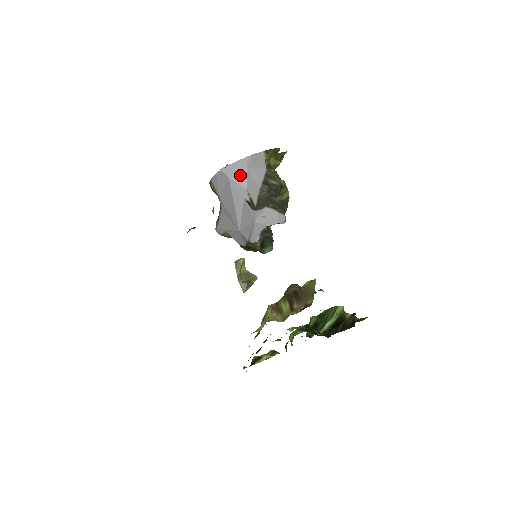
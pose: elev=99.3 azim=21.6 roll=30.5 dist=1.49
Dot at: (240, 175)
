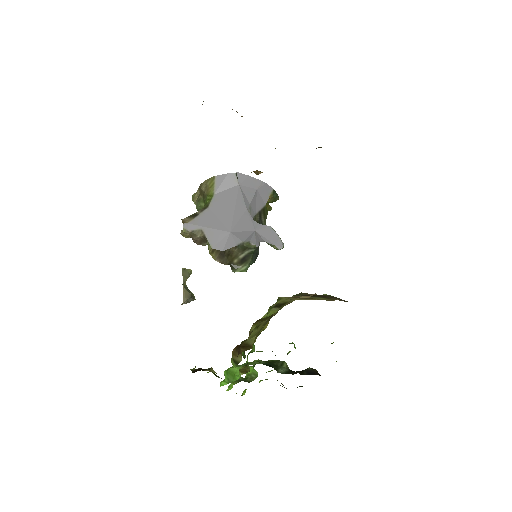
Dot at: (249, 190)
